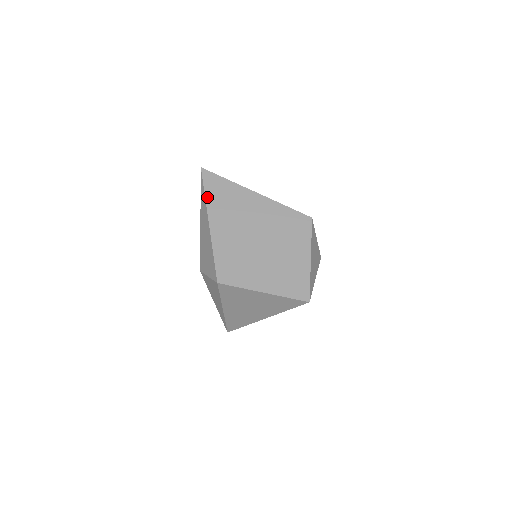
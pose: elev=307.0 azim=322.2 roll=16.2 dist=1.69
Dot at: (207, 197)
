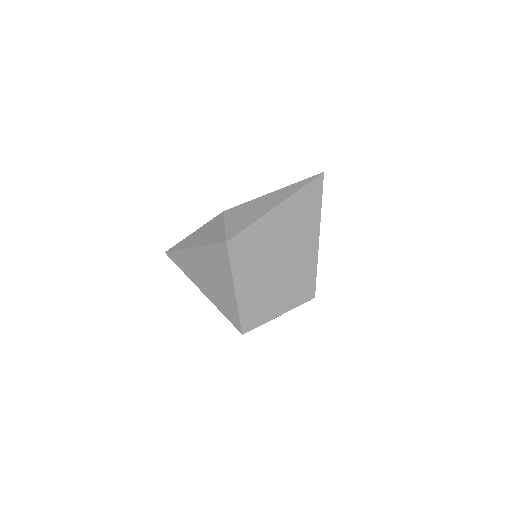
Dot at: (300, 192)
